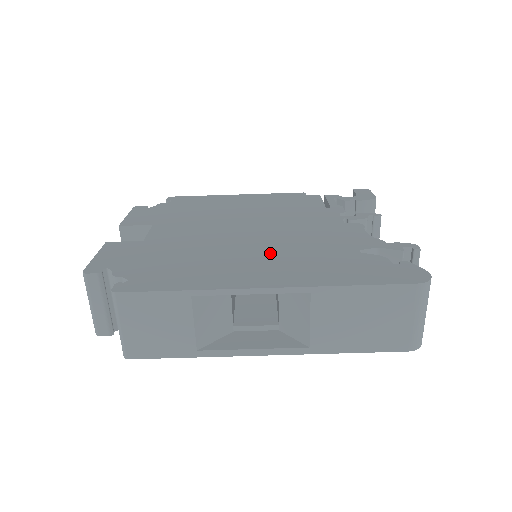
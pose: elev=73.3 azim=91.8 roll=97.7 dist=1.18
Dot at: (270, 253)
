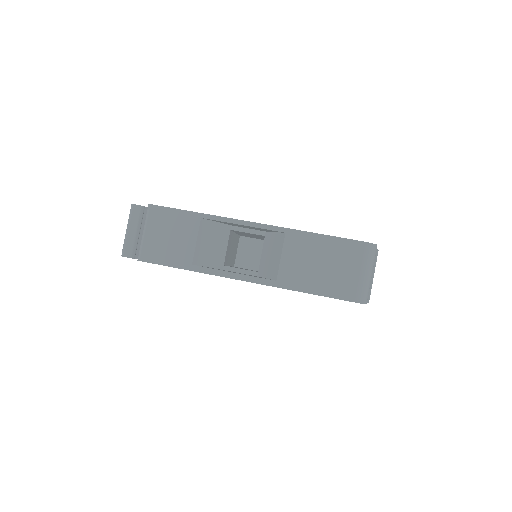
Dot at: occluded
